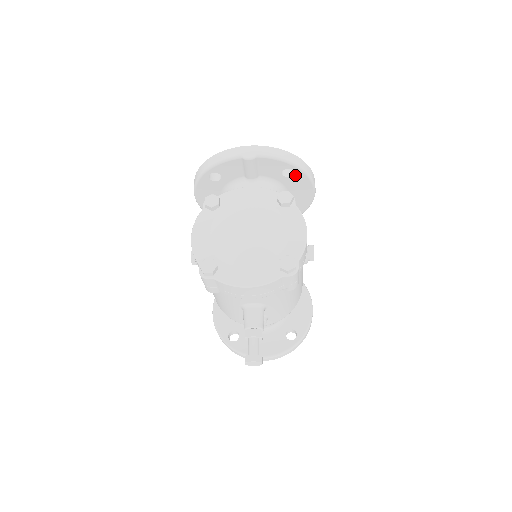
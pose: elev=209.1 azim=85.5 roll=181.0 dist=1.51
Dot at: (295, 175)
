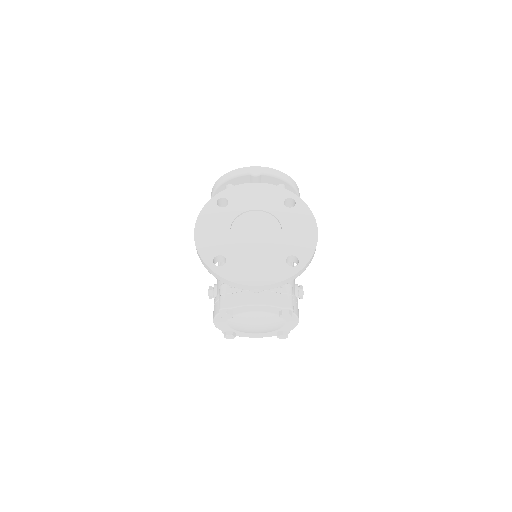
Dot at: occluded
